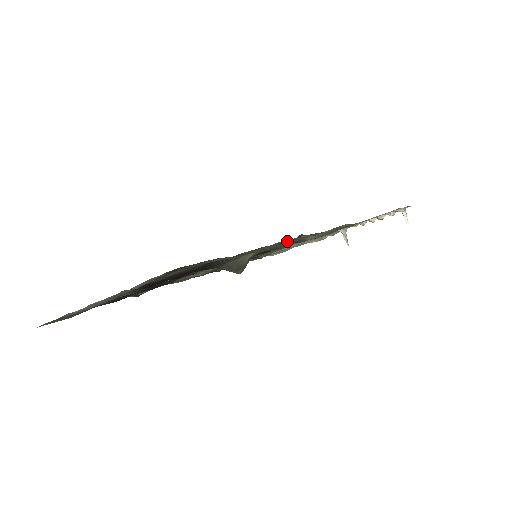
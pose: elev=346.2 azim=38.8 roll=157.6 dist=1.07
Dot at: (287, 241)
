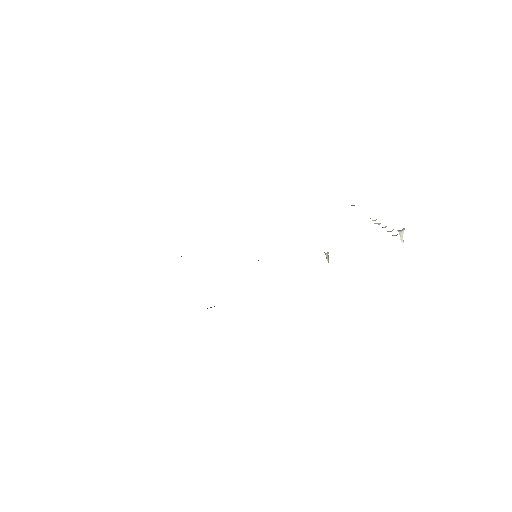
Dot at: occluded
